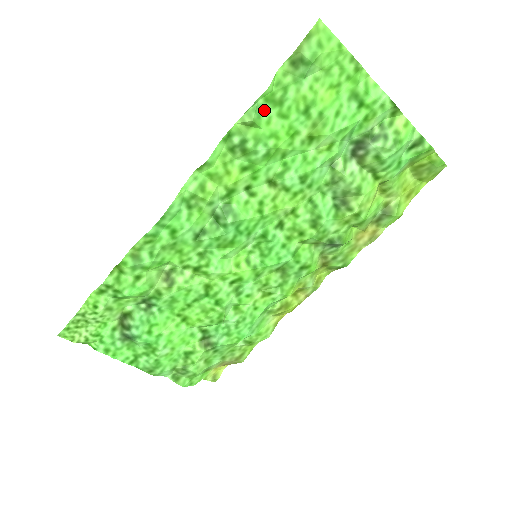
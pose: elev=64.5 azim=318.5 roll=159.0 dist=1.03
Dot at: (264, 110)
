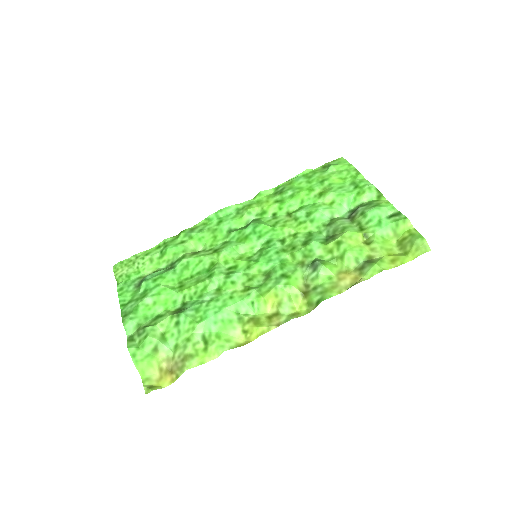
Dot at: (300, 179)
